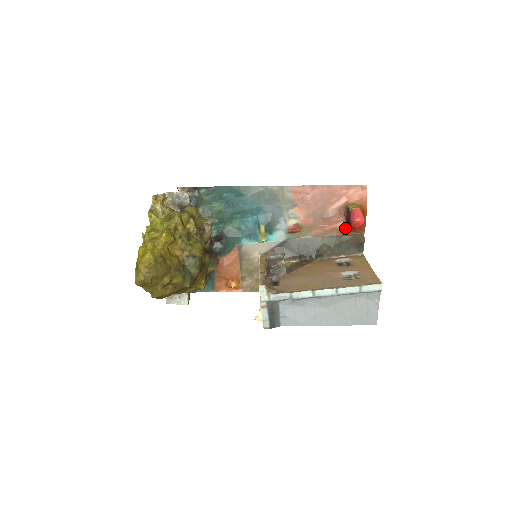
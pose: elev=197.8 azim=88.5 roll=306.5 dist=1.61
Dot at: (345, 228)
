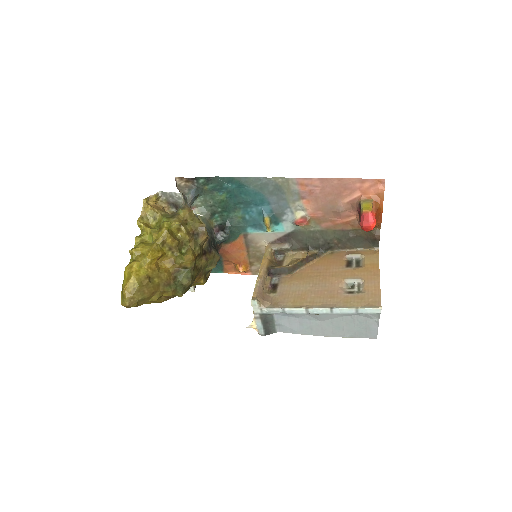
Dot at: (358, 223)
